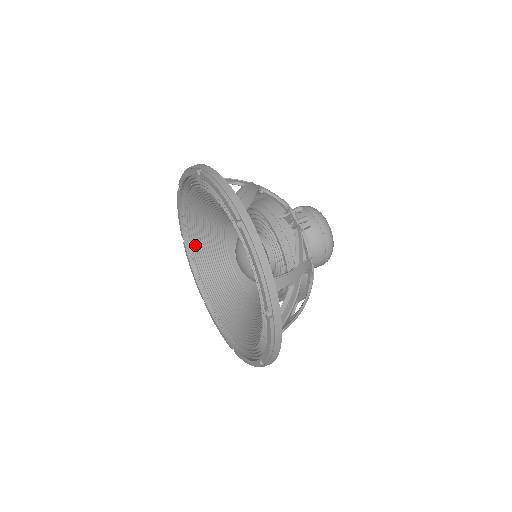
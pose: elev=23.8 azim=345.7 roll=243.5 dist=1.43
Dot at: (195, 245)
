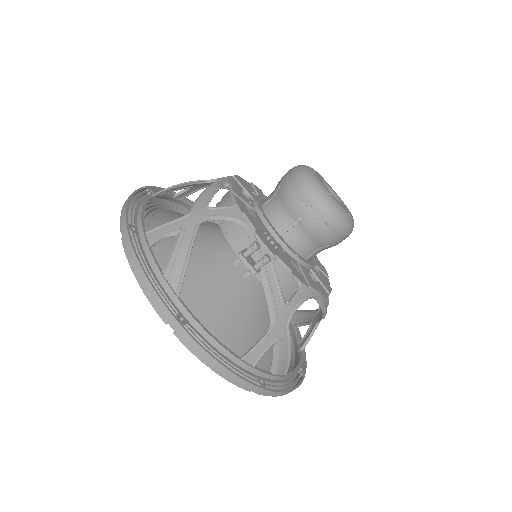
Dot at: occluded
